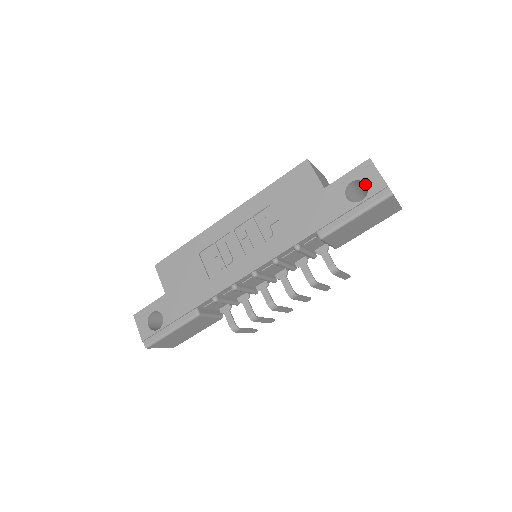
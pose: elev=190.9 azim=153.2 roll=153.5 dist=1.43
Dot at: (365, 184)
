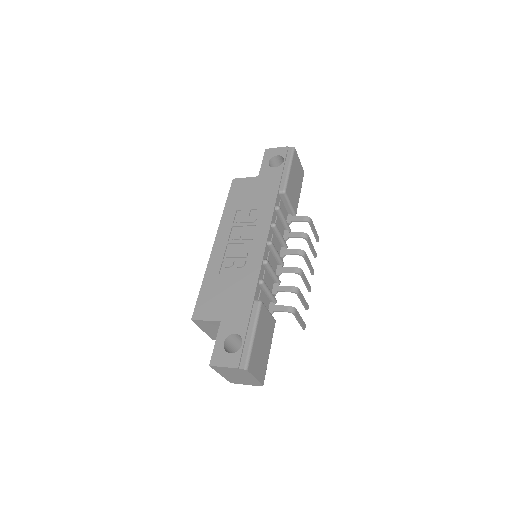
Dot at: (276, 161)
